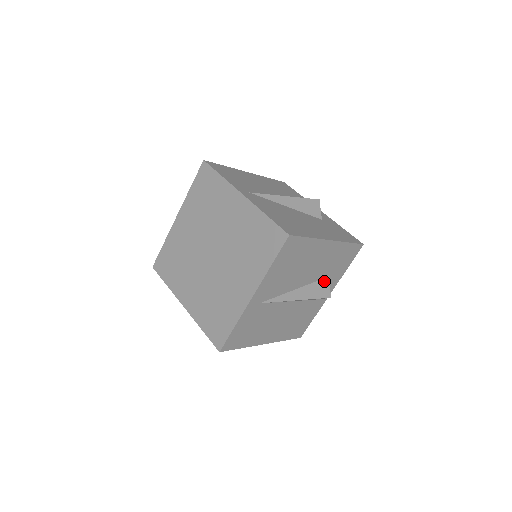
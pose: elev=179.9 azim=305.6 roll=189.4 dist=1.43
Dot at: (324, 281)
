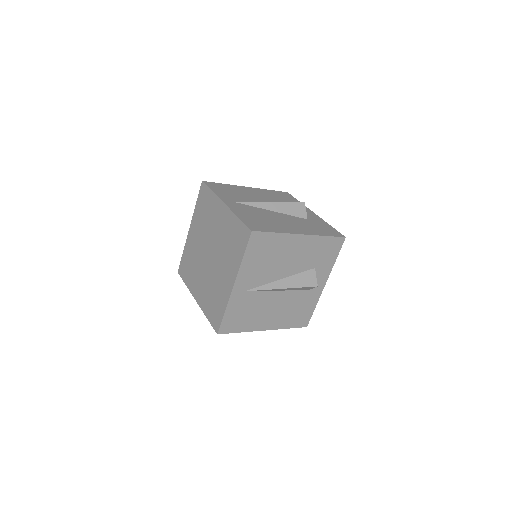
Dot at: (310, 272)
